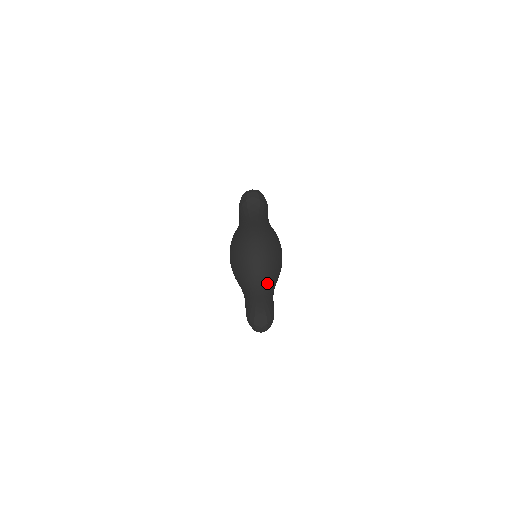
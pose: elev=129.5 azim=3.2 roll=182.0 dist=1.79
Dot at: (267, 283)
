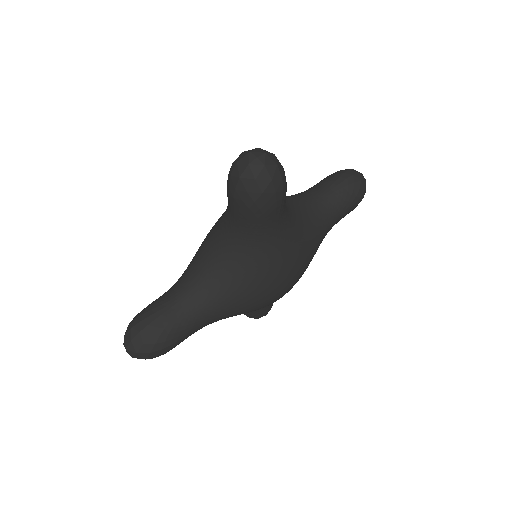
Dot at: (201, 305)
